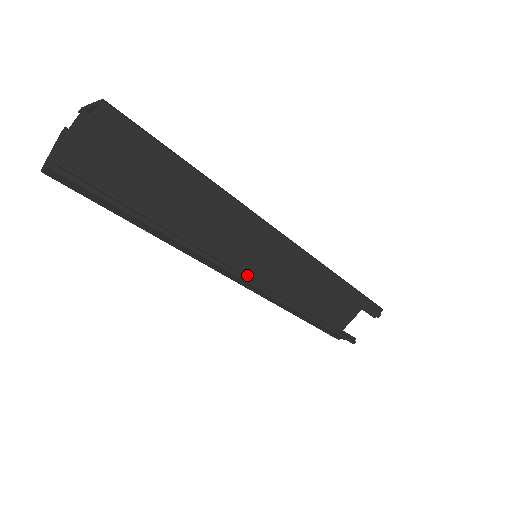
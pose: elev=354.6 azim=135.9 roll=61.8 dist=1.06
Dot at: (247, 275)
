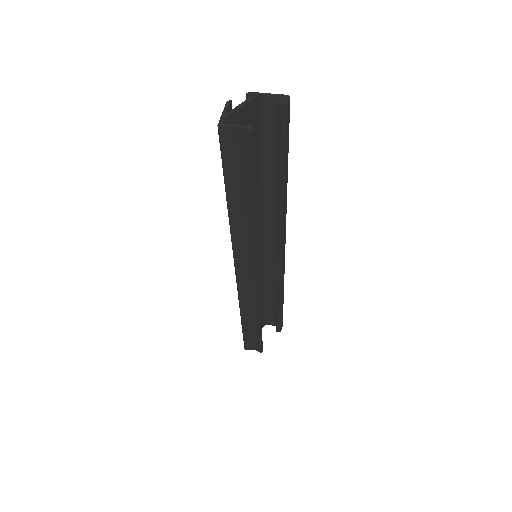
Dot at: (258, 268)
